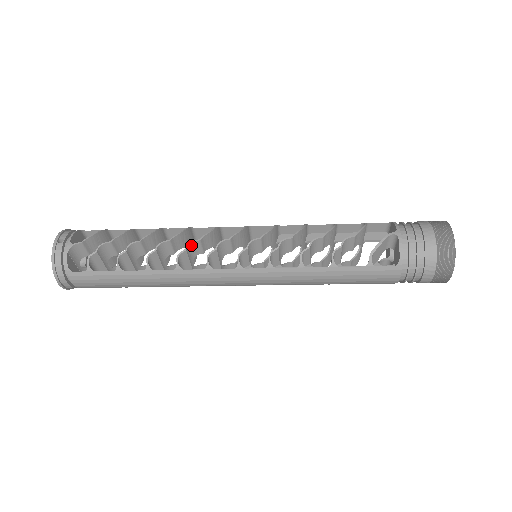
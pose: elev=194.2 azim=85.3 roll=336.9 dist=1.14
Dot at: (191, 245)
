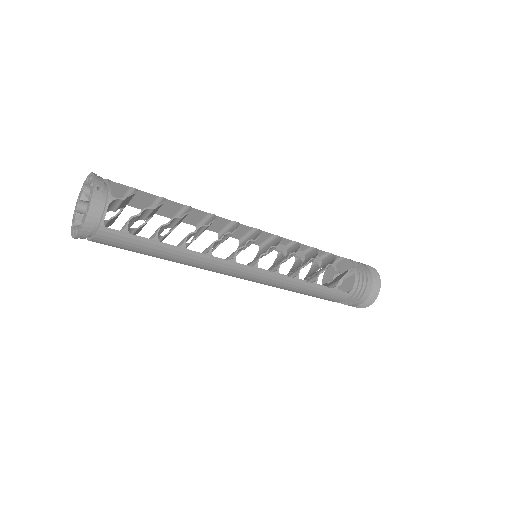
Dot at: (224, 235)
